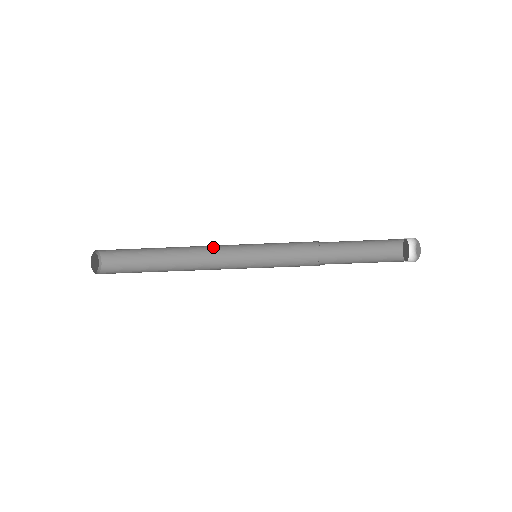
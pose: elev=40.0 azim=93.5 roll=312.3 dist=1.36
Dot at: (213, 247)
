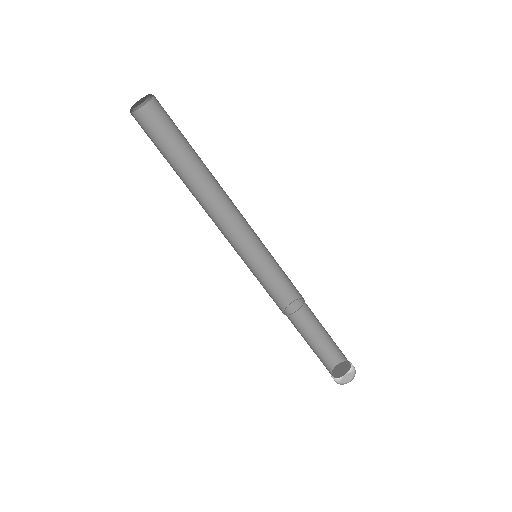
Dot at: (226, 217)
